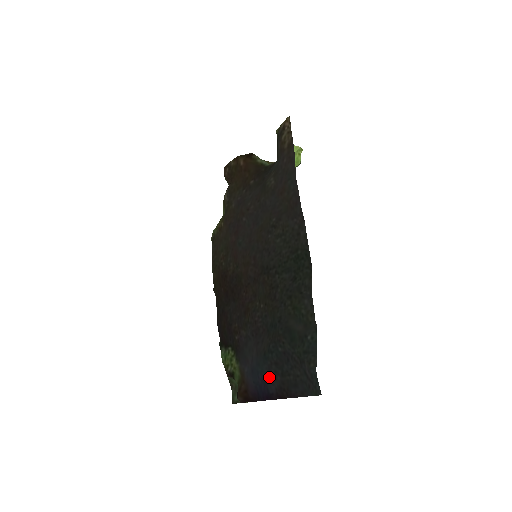
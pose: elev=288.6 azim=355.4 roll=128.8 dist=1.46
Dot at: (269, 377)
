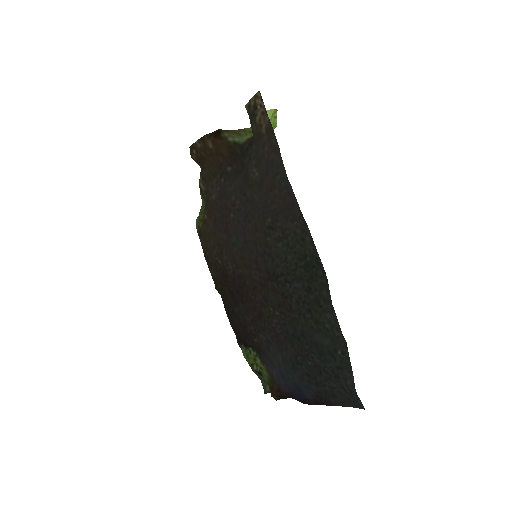
Dot at: (302, 385)
